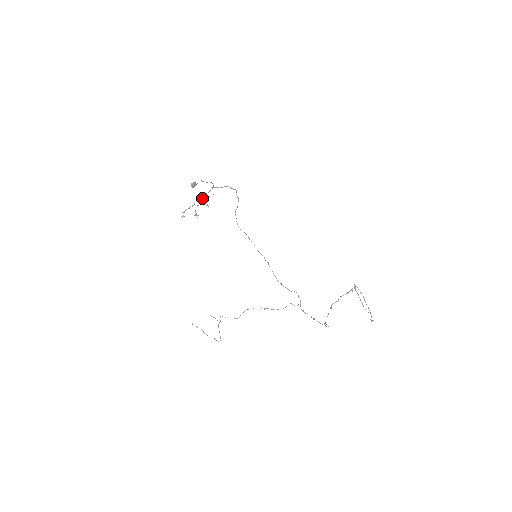
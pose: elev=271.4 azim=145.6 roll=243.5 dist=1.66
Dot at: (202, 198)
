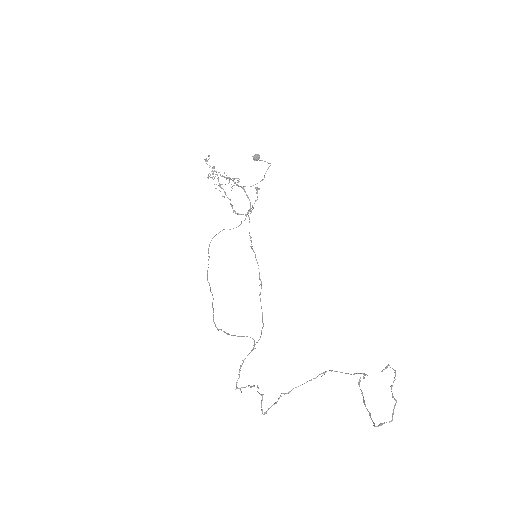
Dot at: occluded
